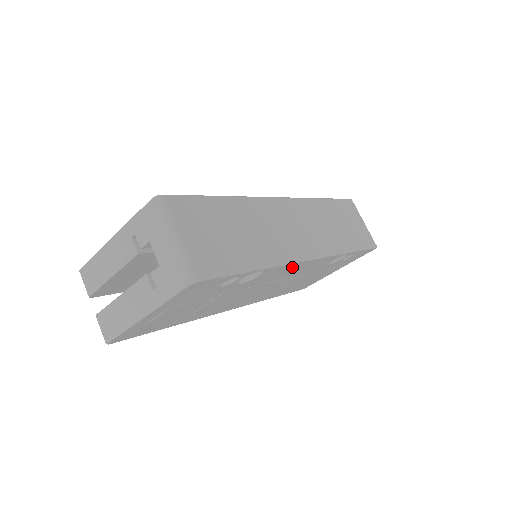
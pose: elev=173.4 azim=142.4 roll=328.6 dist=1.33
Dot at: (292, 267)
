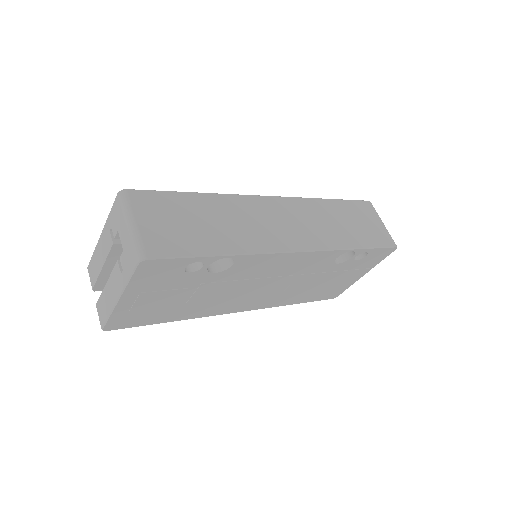
Dot at: (275, 259)
